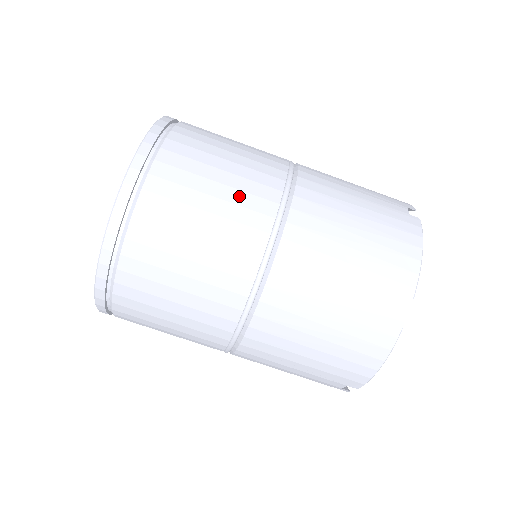
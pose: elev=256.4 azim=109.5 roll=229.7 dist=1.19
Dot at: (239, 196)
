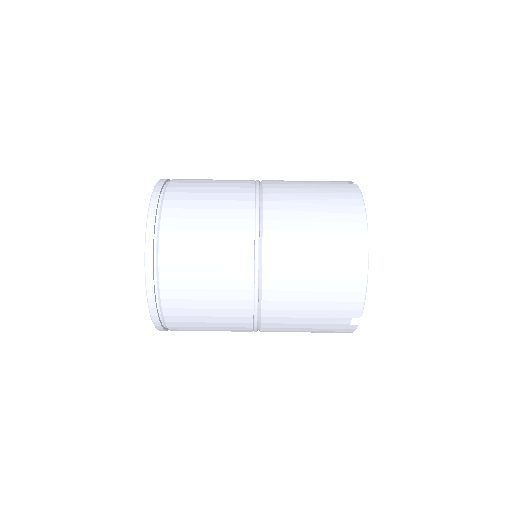
Dot at: (226, 204)
